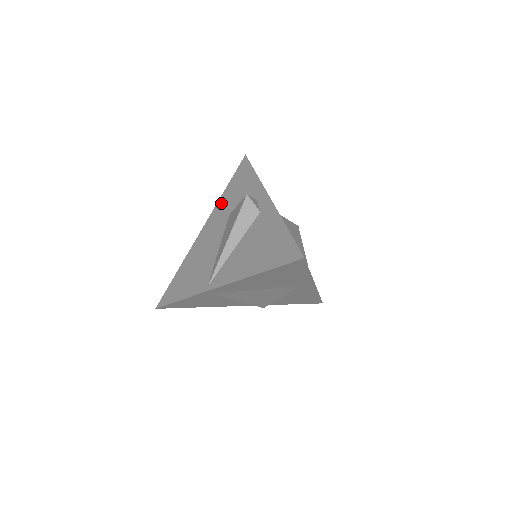
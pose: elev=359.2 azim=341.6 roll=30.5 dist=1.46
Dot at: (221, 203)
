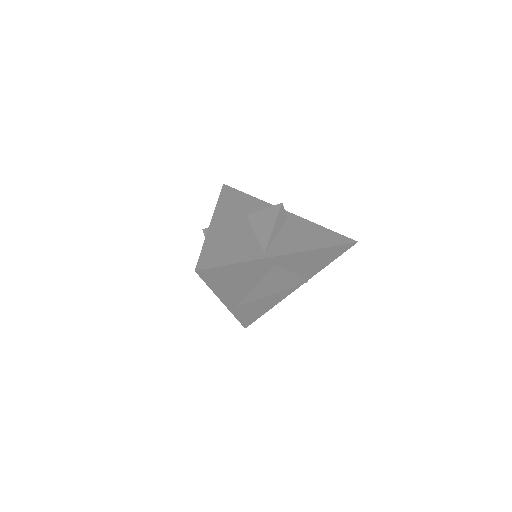
Dot at: occluded
